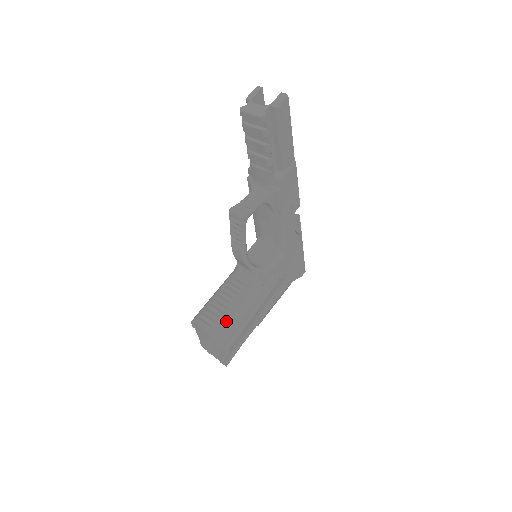
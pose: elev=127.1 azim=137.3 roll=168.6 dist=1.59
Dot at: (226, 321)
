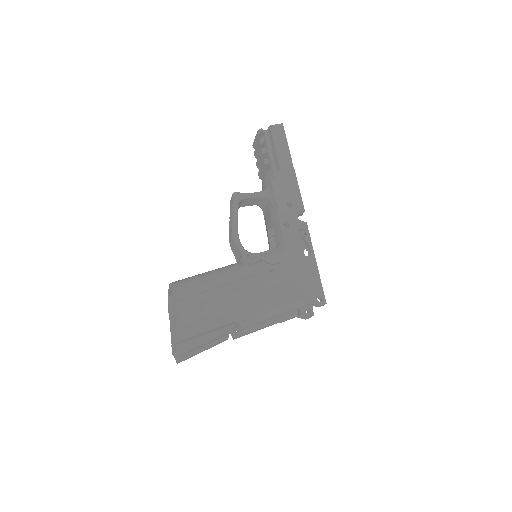
Dot at: (192, 277)
